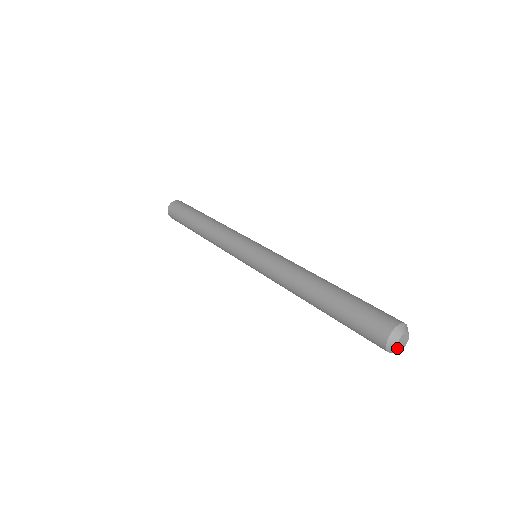
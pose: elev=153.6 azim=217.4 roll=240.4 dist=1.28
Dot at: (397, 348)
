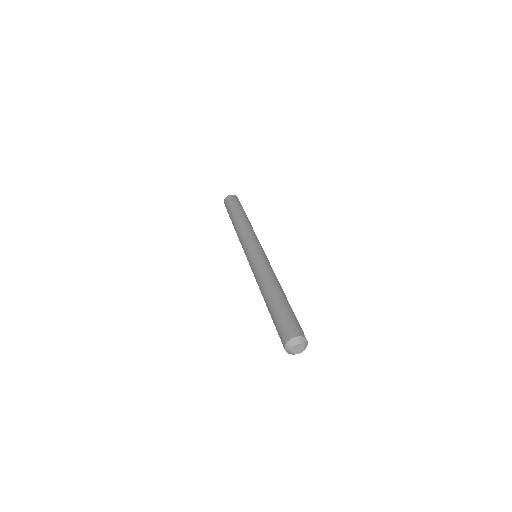
Dot at: occluded
